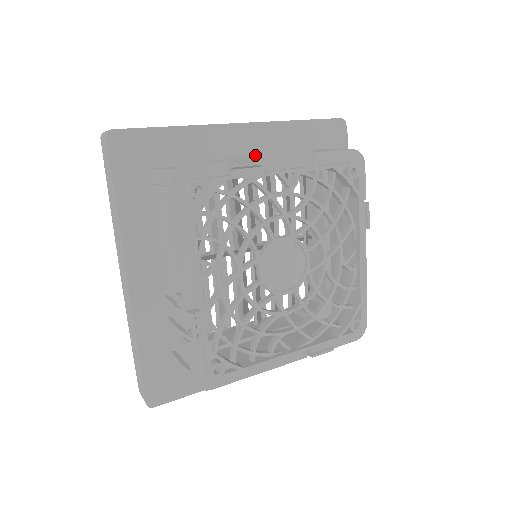
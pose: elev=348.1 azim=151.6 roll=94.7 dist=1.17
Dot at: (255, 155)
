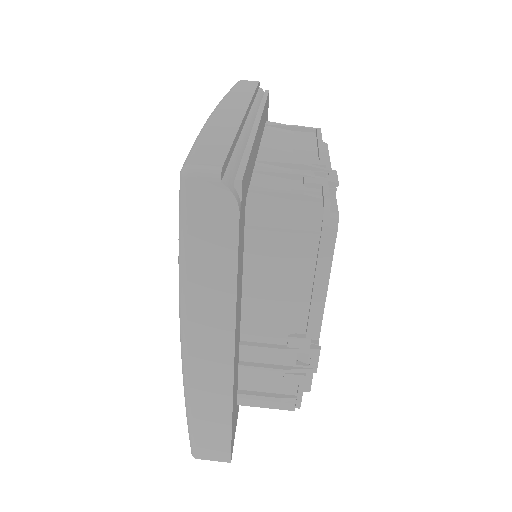
Dot at: (240, 316)
